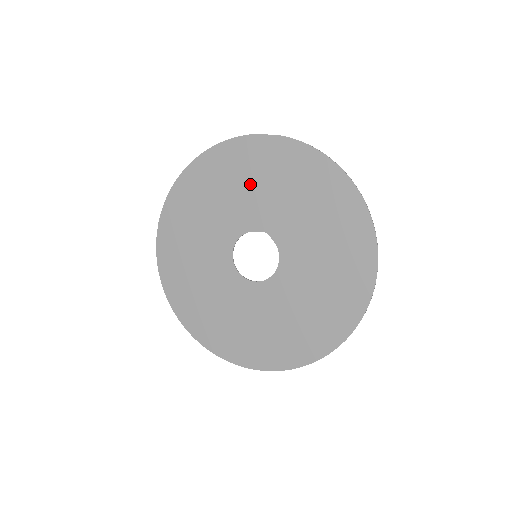
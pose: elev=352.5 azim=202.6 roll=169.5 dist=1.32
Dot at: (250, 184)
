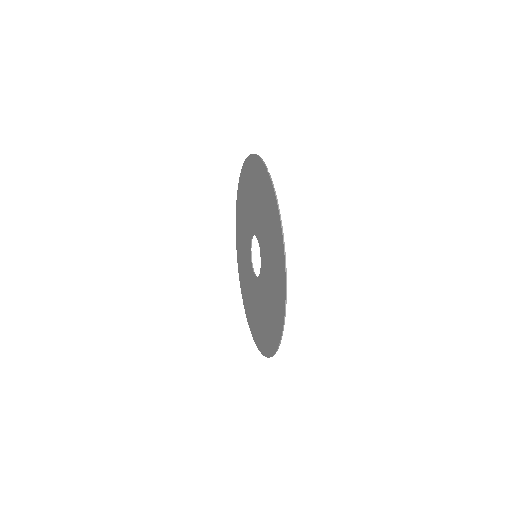
Dot at: (259, 201)
